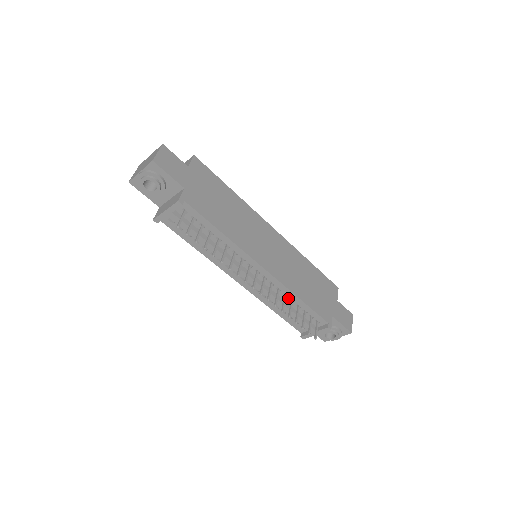
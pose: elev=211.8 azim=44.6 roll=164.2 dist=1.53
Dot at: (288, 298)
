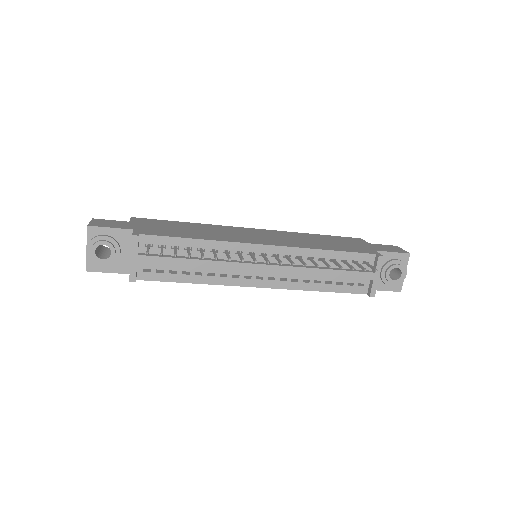
Dot at: (316, 260)
